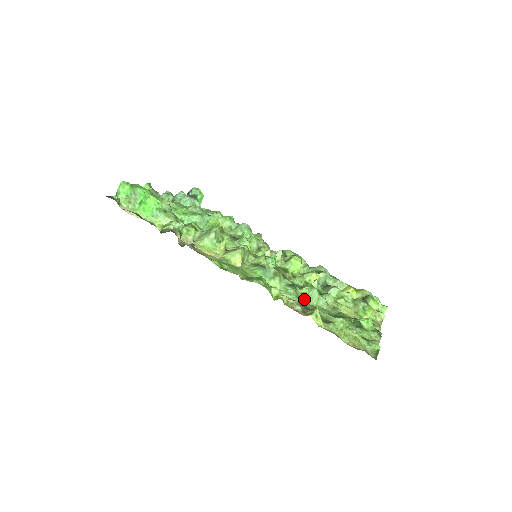
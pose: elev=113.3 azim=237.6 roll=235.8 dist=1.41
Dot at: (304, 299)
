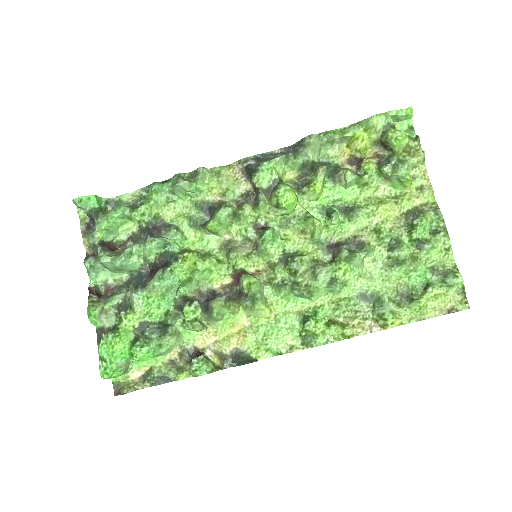
Dot at: (352, 278)
